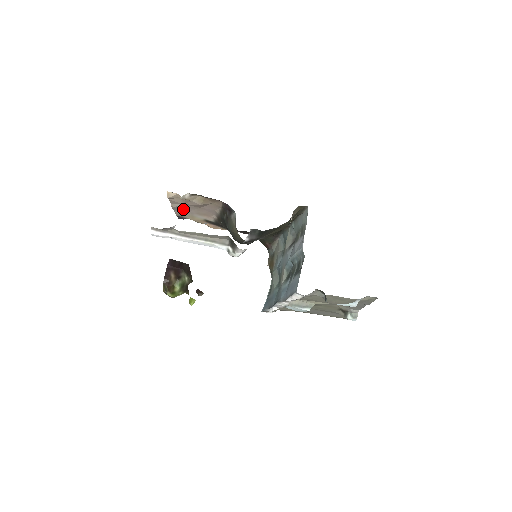
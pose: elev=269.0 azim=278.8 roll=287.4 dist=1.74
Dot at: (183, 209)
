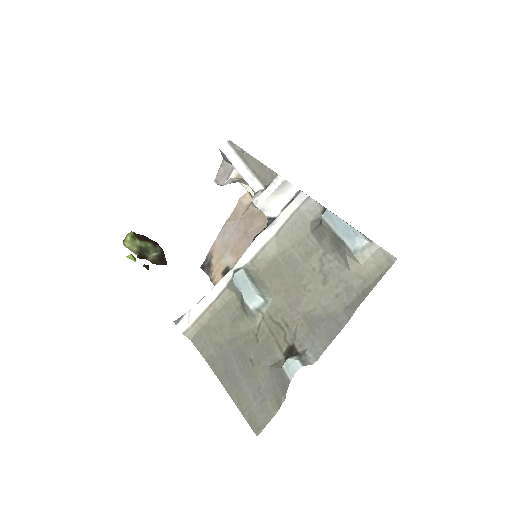
Dot at: (228, 235)
